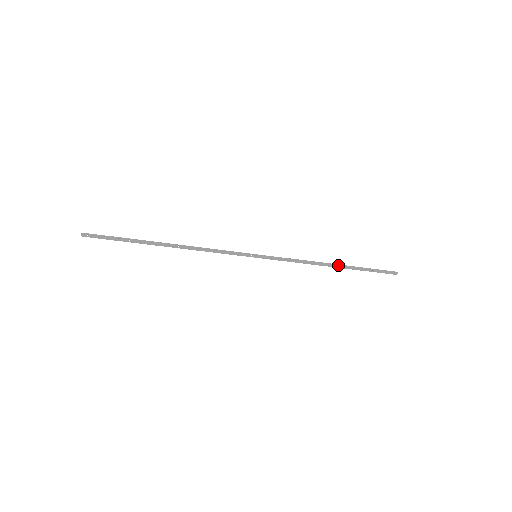
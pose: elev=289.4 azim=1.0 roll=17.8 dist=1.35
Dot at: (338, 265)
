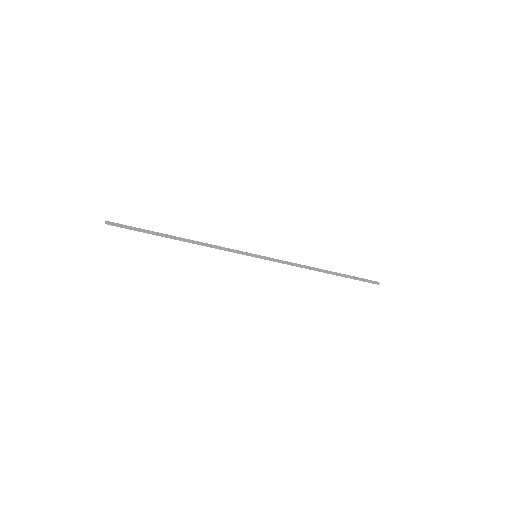
Dot at: (327, 272)
